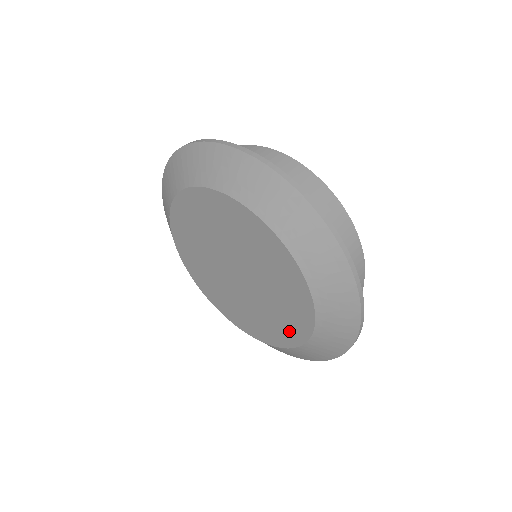
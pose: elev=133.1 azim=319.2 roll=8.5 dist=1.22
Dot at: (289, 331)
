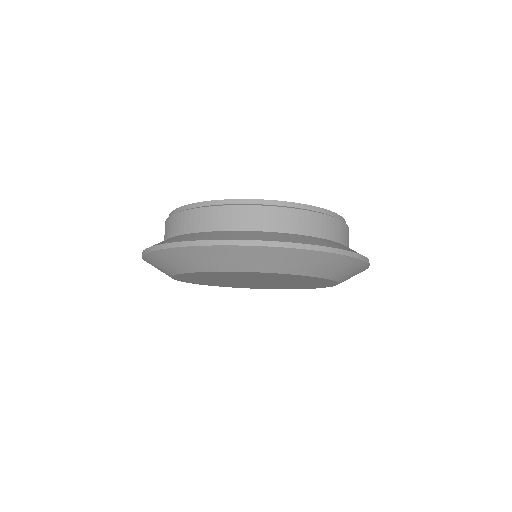
Dot at: occluded
